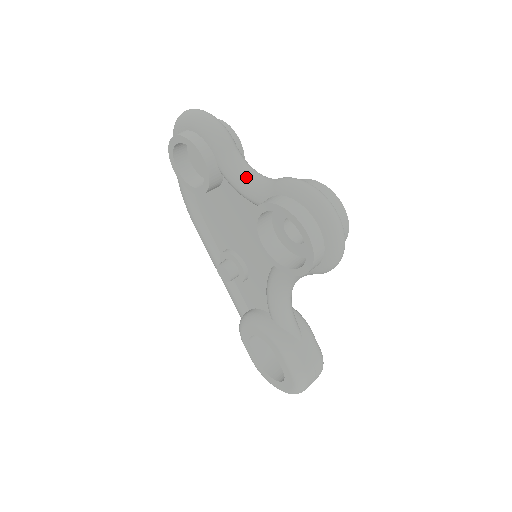
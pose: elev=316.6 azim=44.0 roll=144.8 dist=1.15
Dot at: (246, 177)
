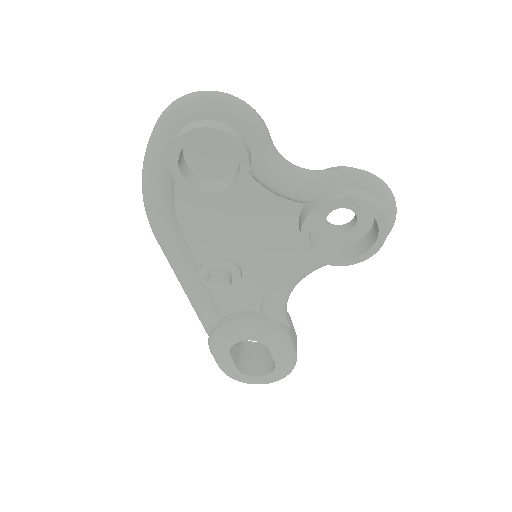
Dot at: (291, 172)
